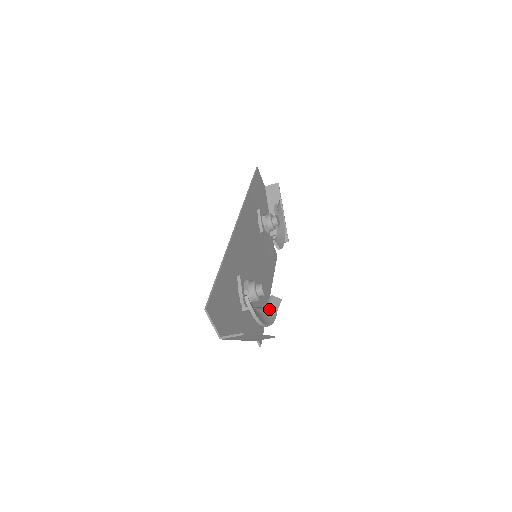
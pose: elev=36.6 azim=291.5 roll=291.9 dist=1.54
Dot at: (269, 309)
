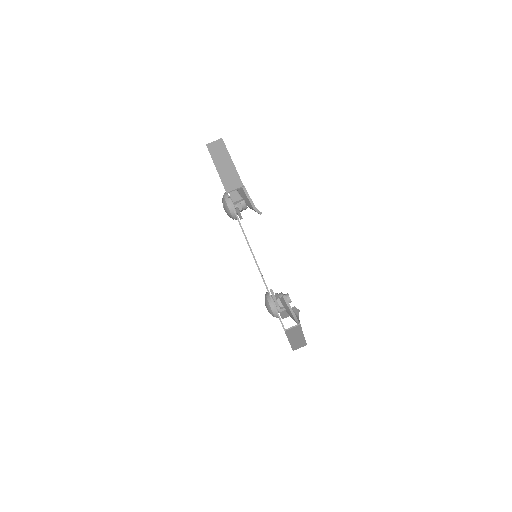
Dot at: occluded
